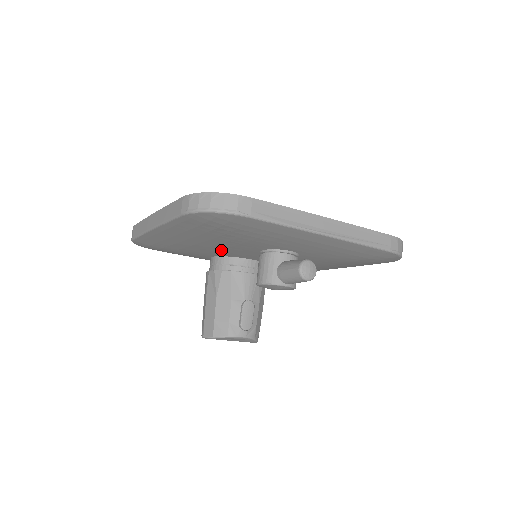
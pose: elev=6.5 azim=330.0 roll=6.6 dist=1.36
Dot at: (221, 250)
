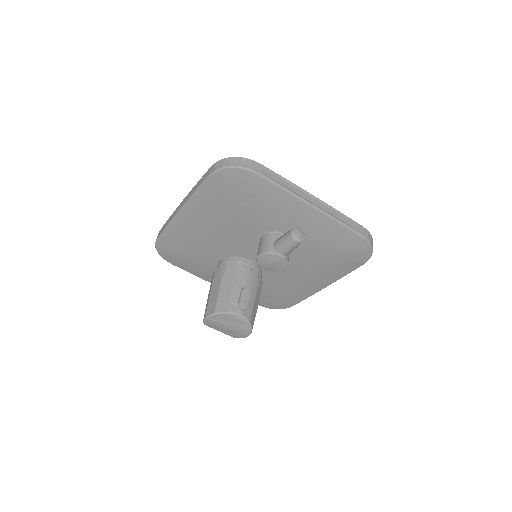
Dot at: (229, 241)
